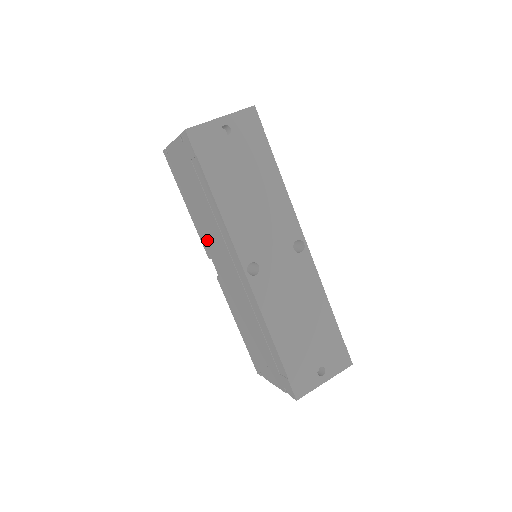
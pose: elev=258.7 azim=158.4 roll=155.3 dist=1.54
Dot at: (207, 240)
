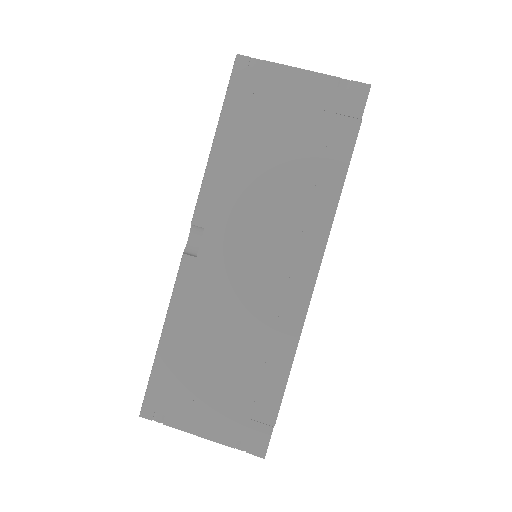
Dot at: (232, 203)
